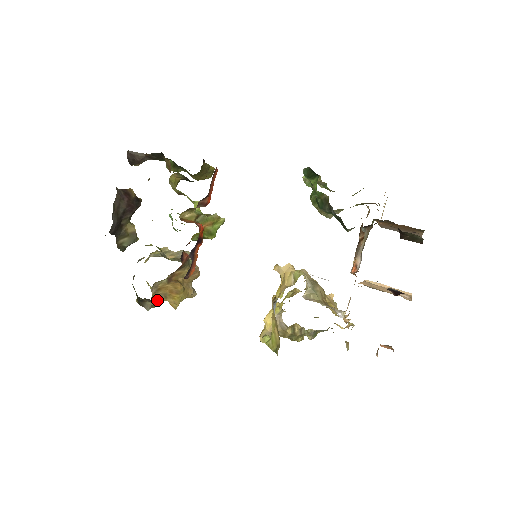
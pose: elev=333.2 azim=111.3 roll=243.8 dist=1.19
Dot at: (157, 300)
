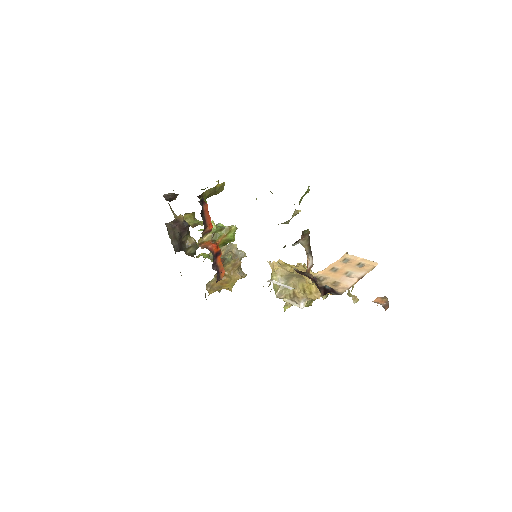
Dot at: occluded
